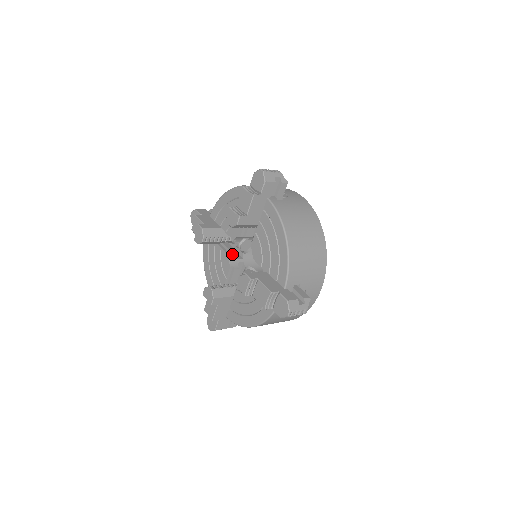
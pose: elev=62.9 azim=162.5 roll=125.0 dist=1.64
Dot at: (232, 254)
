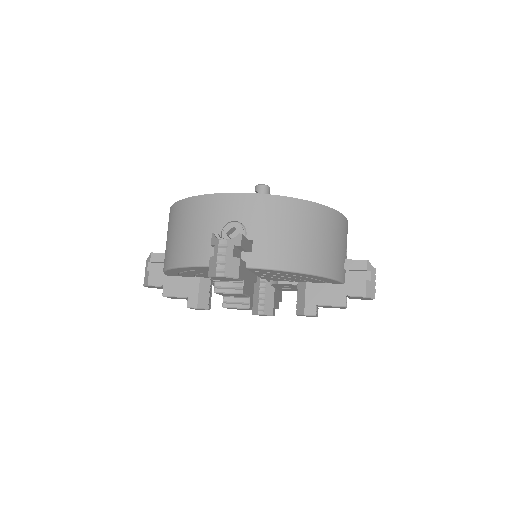
Dot at: occluded
